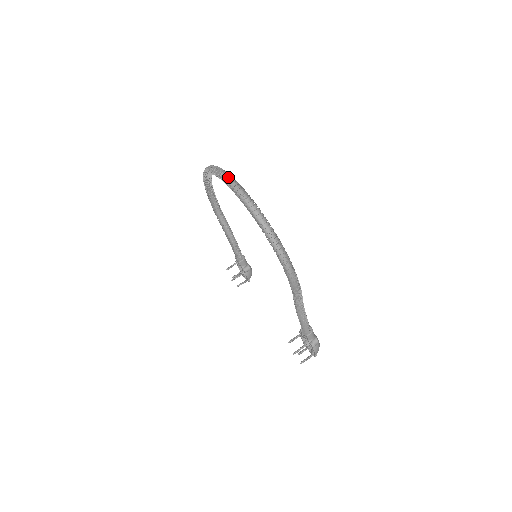
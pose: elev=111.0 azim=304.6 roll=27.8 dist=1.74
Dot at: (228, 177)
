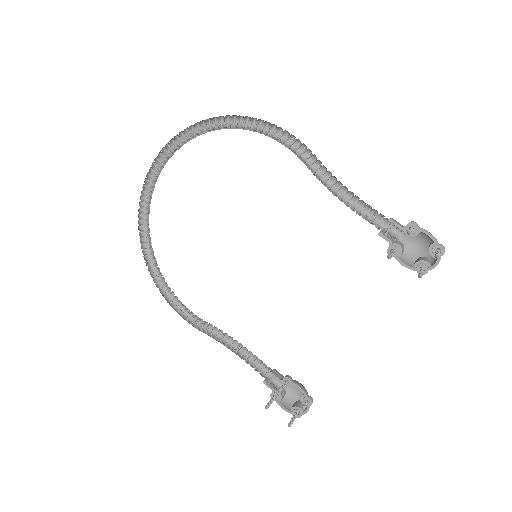
Dot at: (153, 163)
